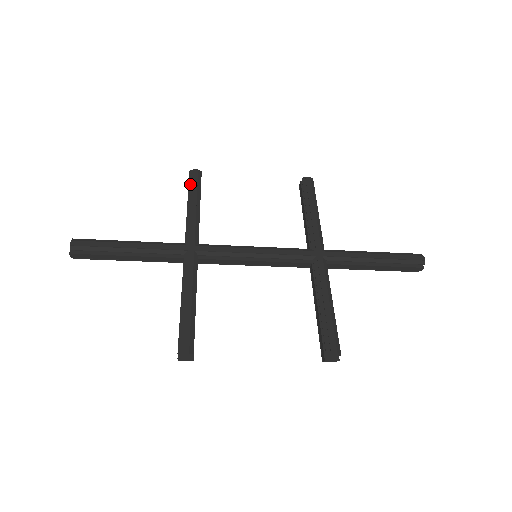
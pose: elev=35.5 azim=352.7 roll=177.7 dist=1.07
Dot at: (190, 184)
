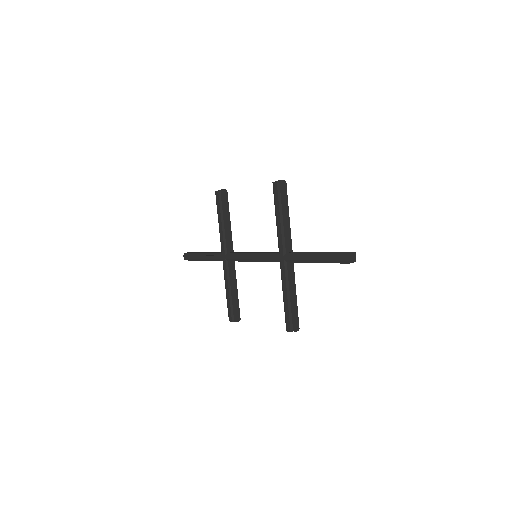
Dot at: (217, 205)
